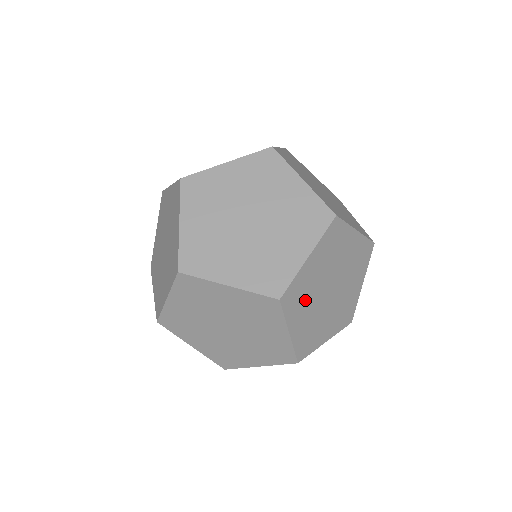
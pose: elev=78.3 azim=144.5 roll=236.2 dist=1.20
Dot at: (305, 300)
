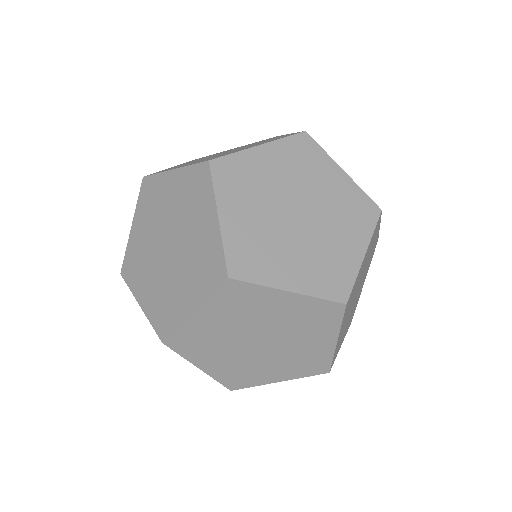
Dot at: (269, 250)
